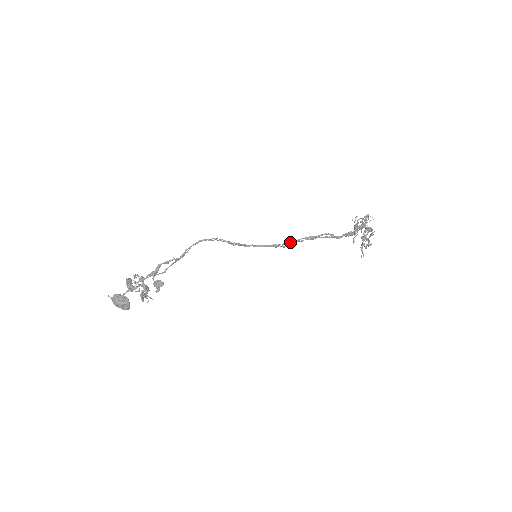
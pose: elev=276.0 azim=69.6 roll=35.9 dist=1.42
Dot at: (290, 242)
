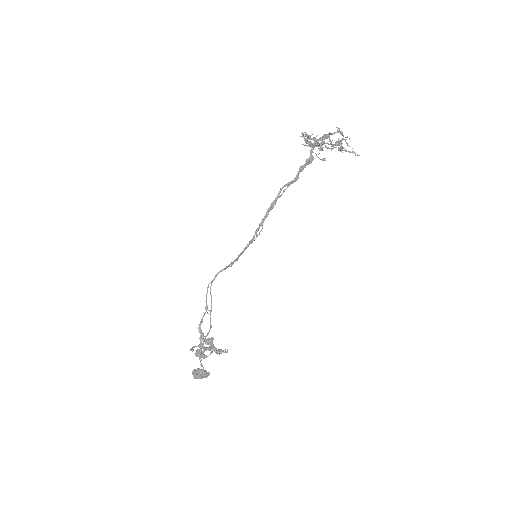
Dot at: (259, 226)
